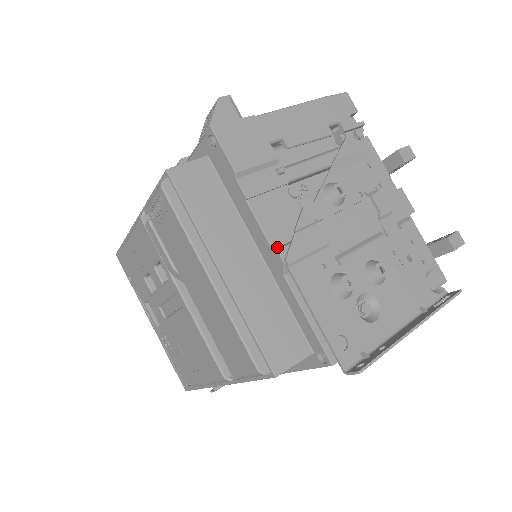
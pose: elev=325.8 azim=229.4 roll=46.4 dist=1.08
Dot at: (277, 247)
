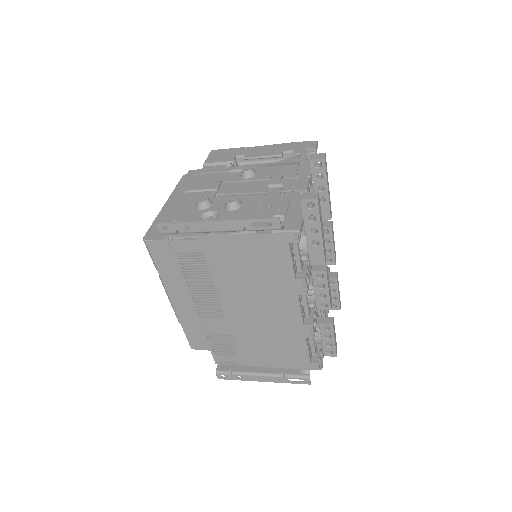
Dot at: occluded
